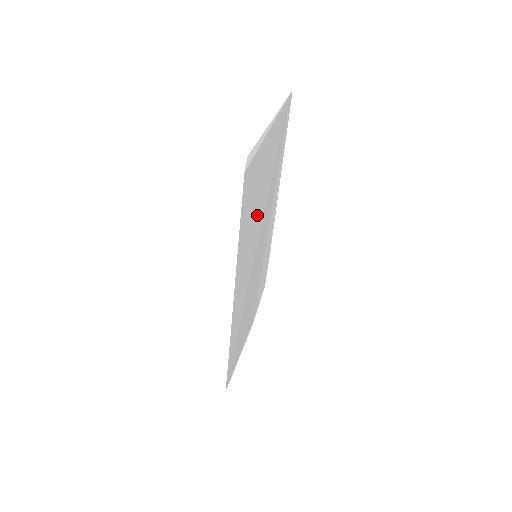
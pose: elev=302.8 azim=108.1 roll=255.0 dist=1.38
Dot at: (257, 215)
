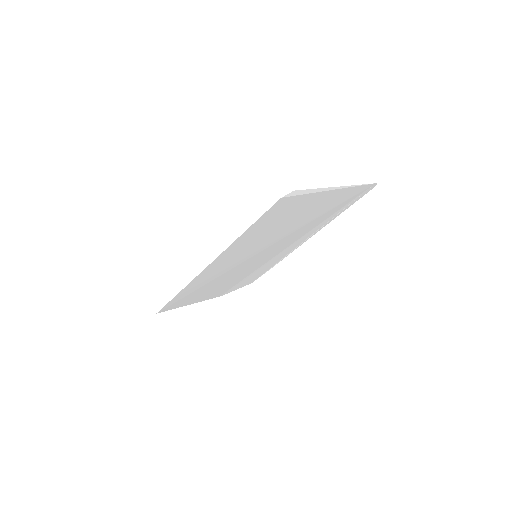
Dot at: (277, 232)
